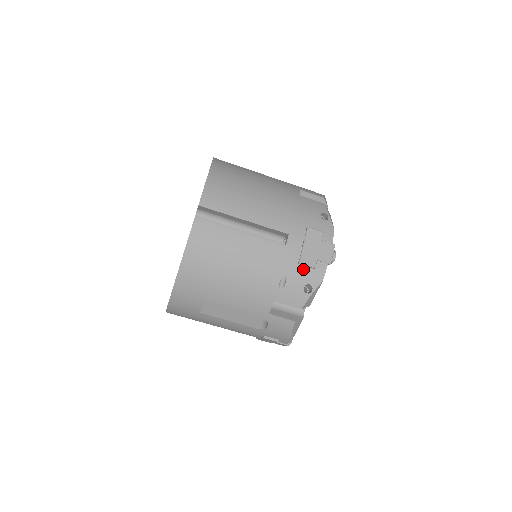
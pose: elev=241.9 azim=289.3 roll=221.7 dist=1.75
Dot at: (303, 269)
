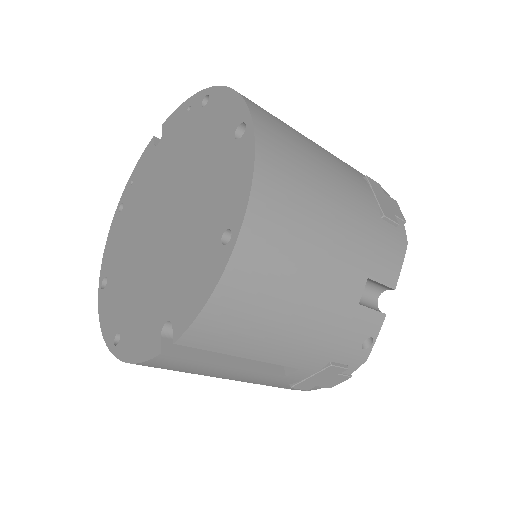
Dot at: occluded
